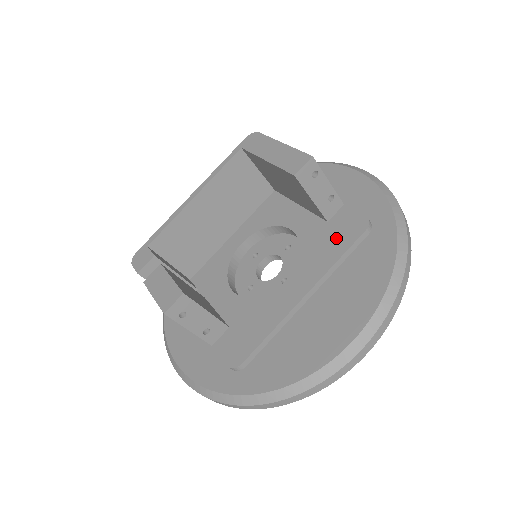
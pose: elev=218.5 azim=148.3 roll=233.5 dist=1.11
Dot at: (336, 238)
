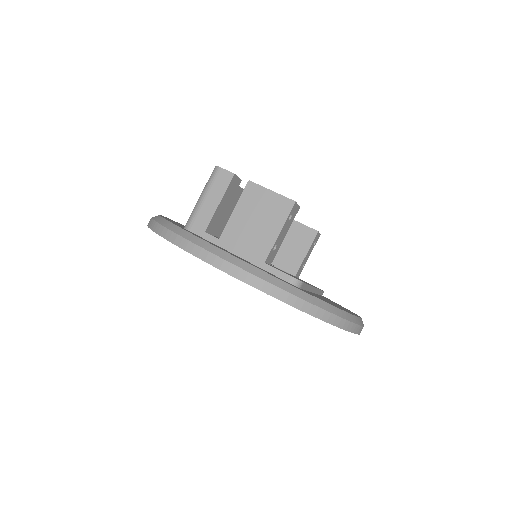
Dot at: occluded
